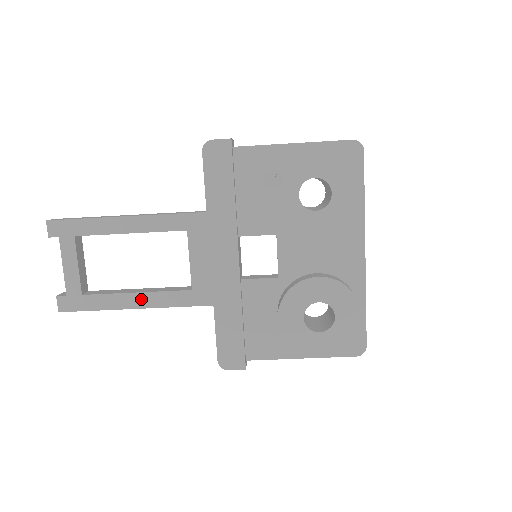
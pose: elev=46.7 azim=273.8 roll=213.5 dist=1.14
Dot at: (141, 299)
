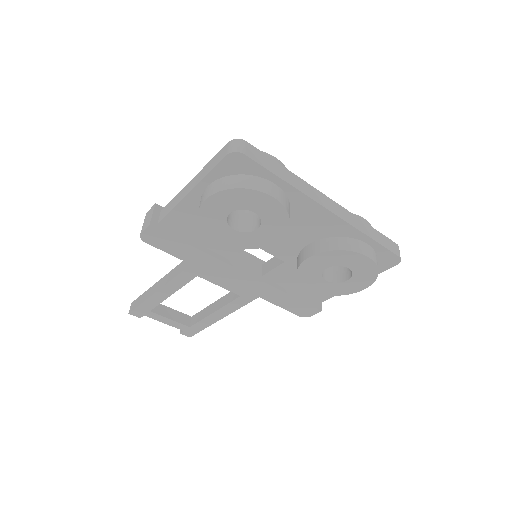
Dot at: (220, 314)
